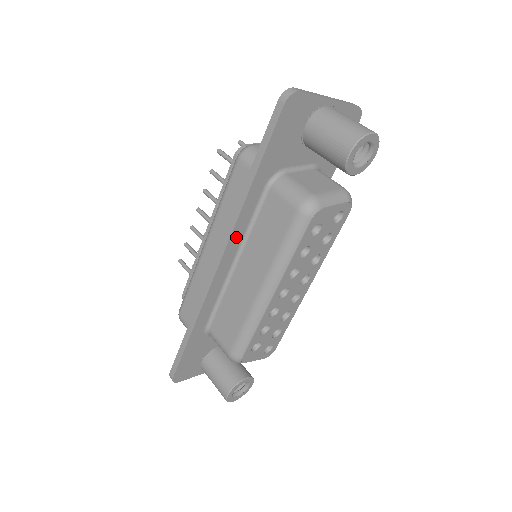
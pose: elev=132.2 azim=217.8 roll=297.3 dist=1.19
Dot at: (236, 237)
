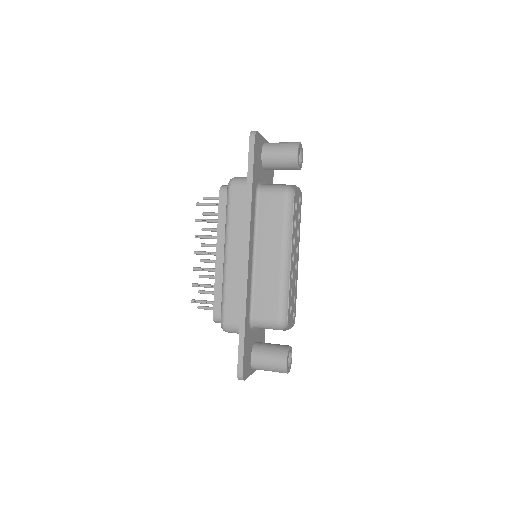
Dot at: (251, 233)
